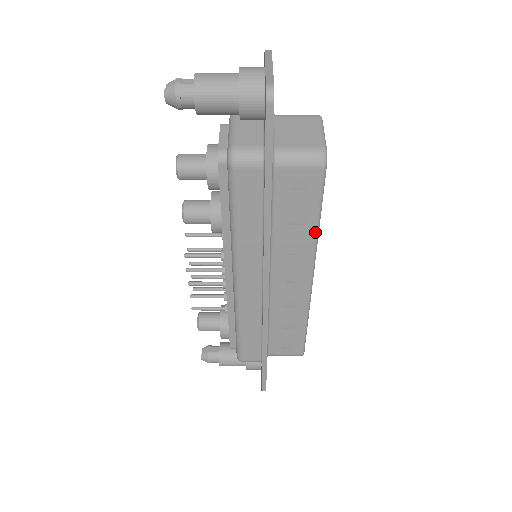
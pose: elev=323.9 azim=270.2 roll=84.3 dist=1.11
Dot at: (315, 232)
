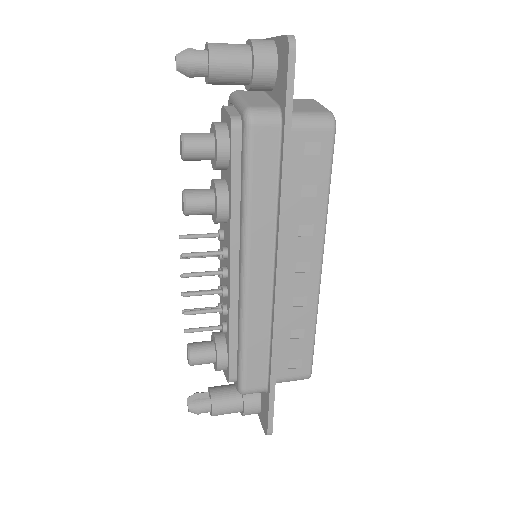
Dot at: (325, 206)
